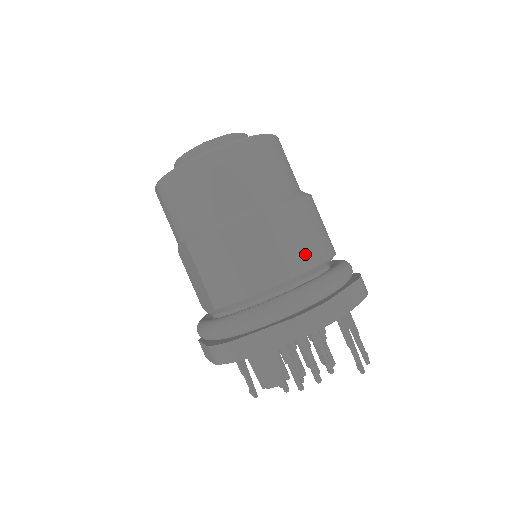
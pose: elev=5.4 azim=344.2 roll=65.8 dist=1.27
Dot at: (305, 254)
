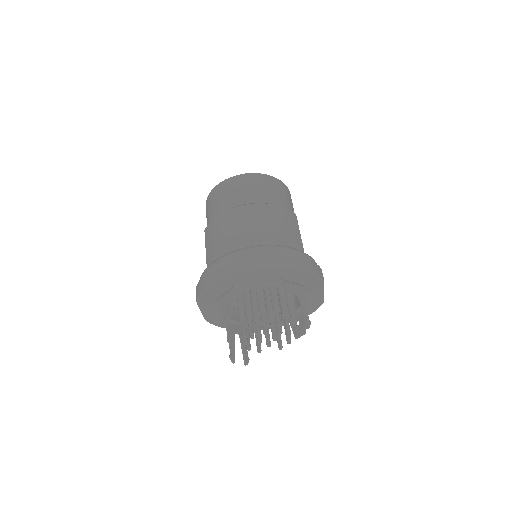
Dot at: (266, 231)
